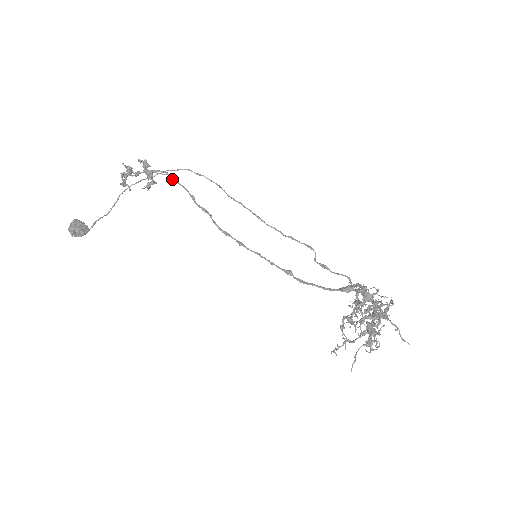
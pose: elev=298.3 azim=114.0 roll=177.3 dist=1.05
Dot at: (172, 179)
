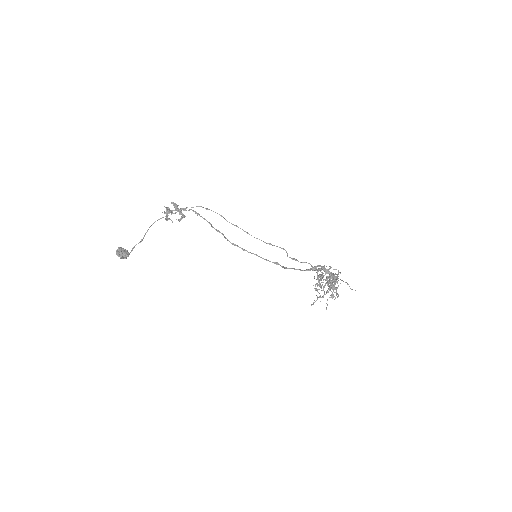
Dot at: (196, 213)
